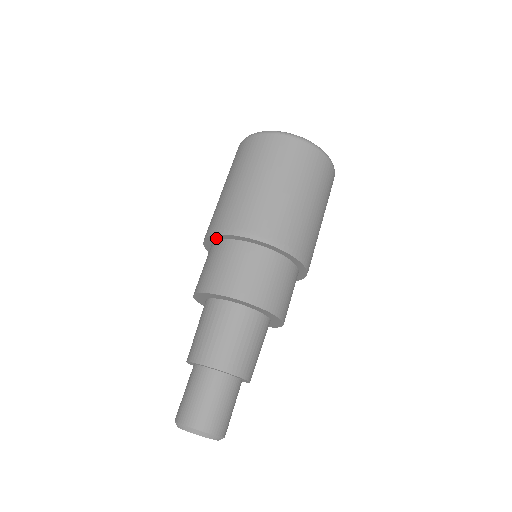
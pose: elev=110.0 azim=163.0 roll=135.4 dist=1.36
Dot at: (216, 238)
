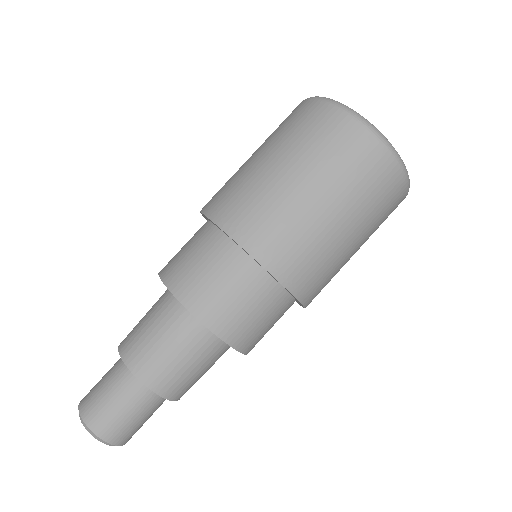
Dot at: (236, 243)
